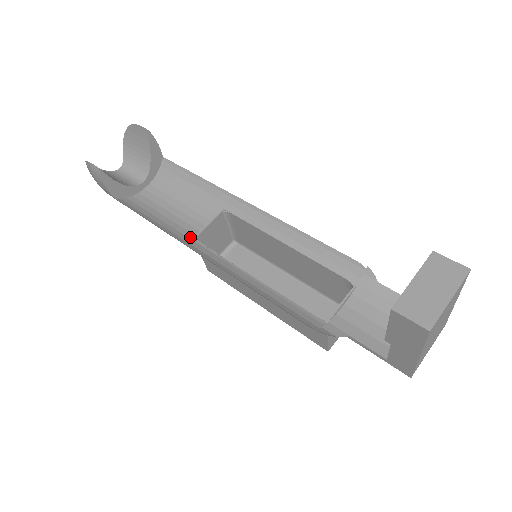
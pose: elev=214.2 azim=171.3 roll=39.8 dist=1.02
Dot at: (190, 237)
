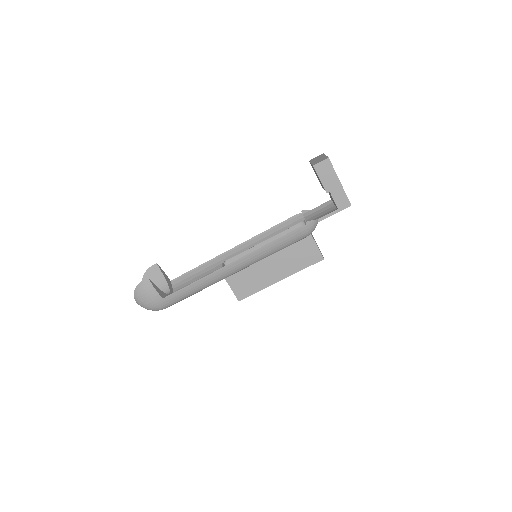
Dot at: occluded
